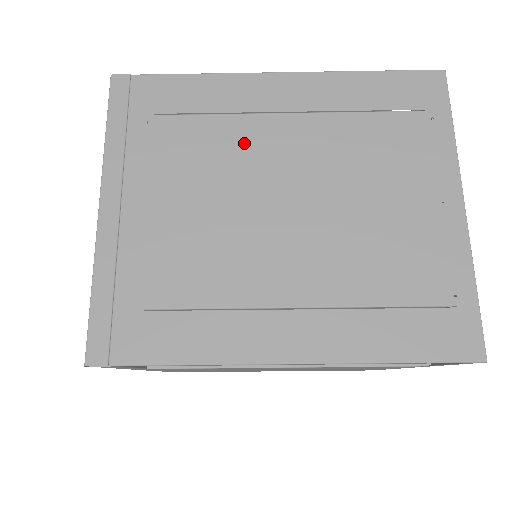
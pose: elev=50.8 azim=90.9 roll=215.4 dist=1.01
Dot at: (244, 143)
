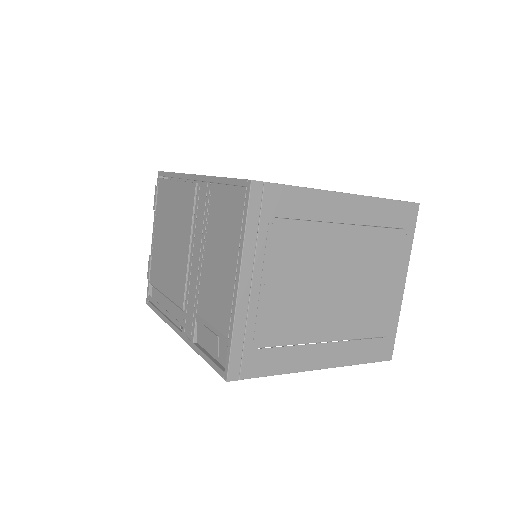
Dot at: (322, 244)
